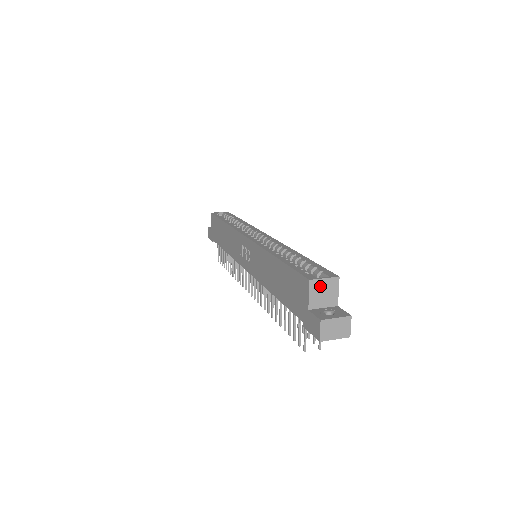
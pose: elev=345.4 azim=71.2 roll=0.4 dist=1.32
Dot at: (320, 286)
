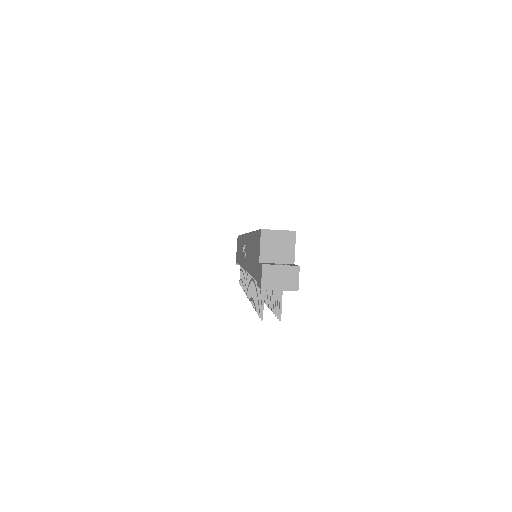
Dot at: (273, 238)
